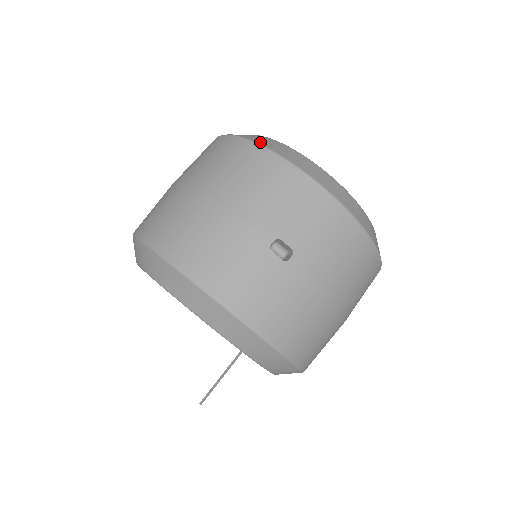
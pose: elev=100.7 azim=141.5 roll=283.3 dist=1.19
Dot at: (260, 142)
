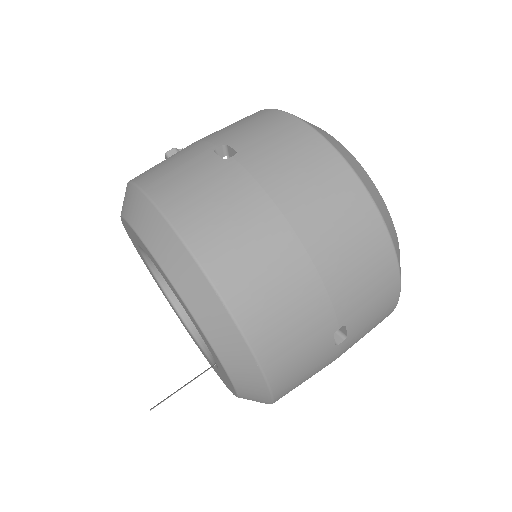
Dot at: (376, 199)
